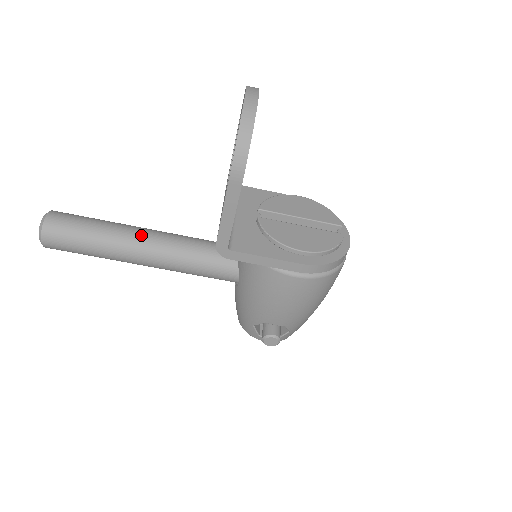
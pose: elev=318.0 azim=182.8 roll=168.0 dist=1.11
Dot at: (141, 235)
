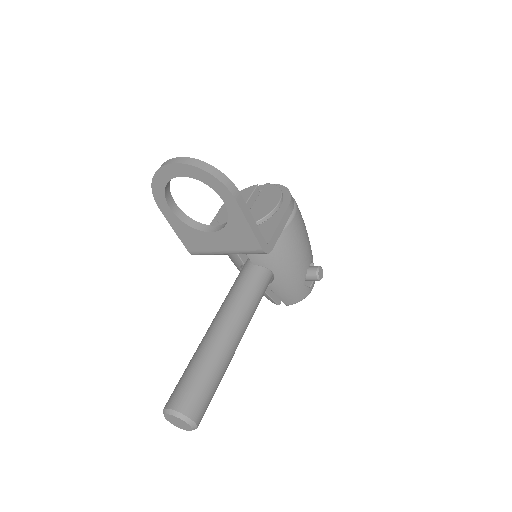
Dot at: (216, 331)
